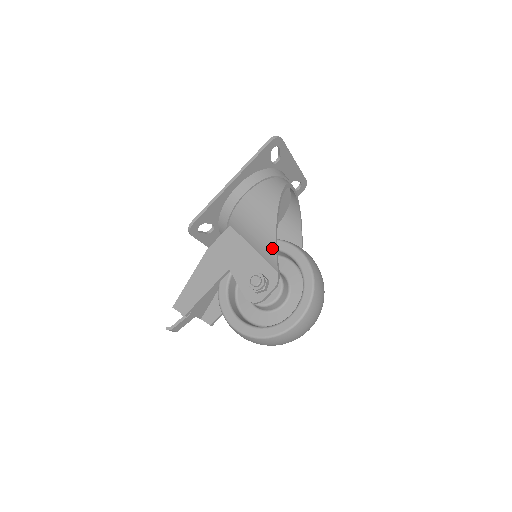
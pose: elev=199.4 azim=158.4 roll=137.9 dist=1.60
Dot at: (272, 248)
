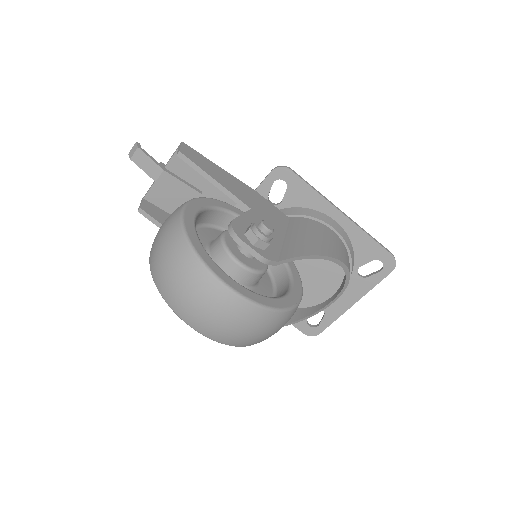
Dot at: (305, 252)
